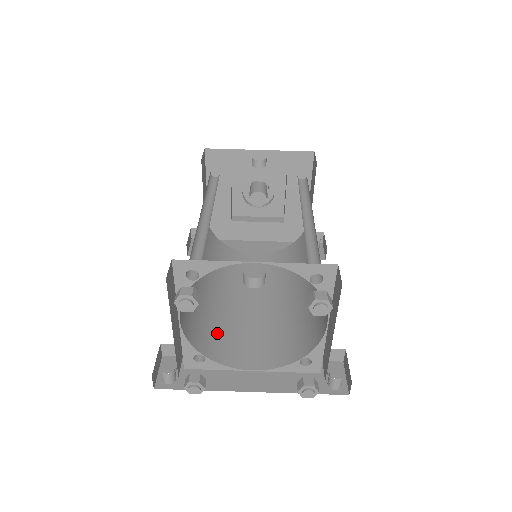
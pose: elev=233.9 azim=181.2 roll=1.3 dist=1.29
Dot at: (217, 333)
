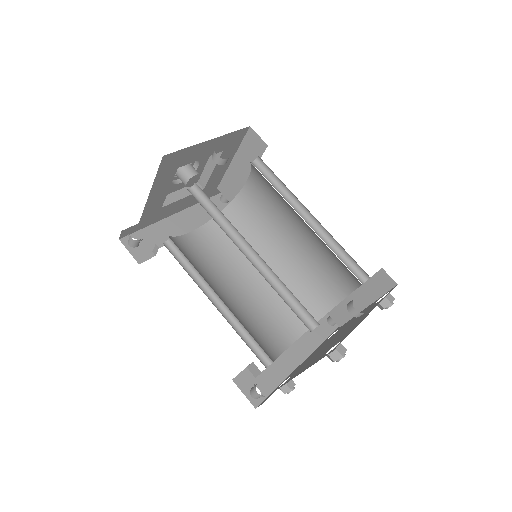
Dot at: (256, 335)
